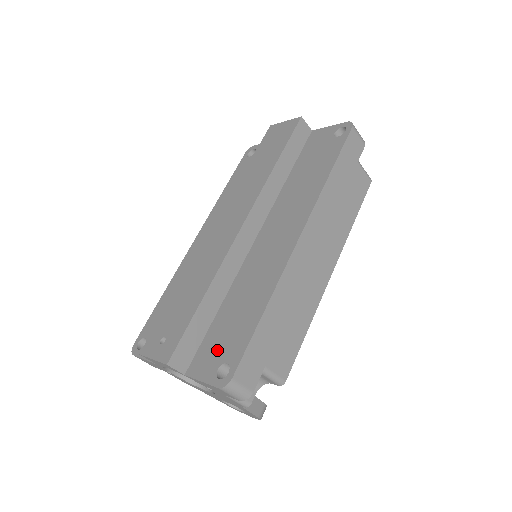
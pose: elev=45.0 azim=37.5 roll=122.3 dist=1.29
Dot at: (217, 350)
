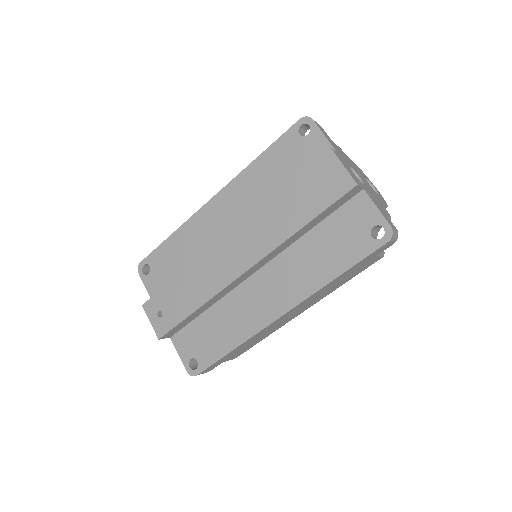
Dot at: (195, 344)
